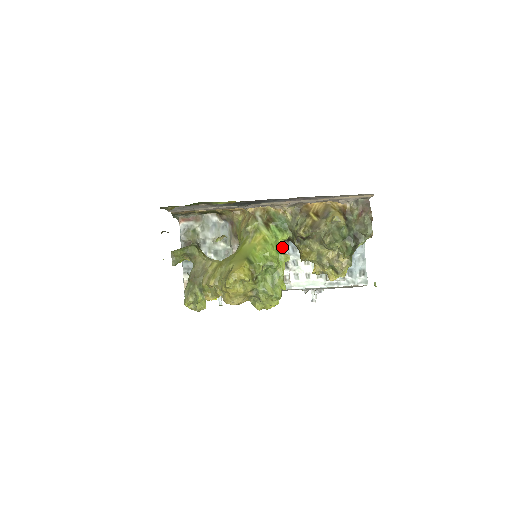
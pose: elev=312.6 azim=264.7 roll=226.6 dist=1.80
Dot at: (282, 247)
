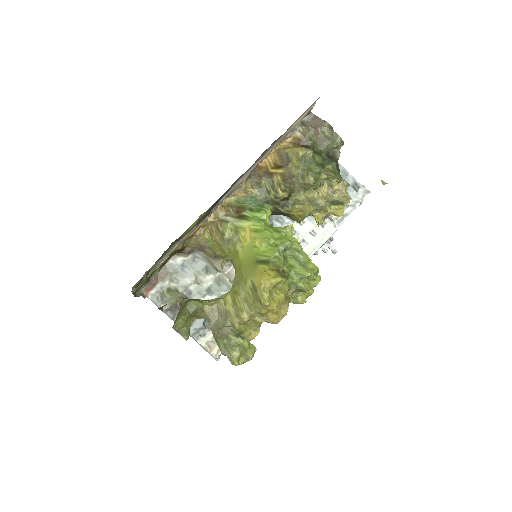
Dot at: occluded
